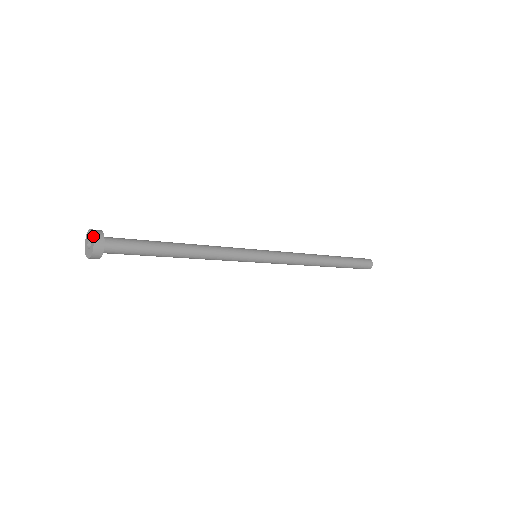
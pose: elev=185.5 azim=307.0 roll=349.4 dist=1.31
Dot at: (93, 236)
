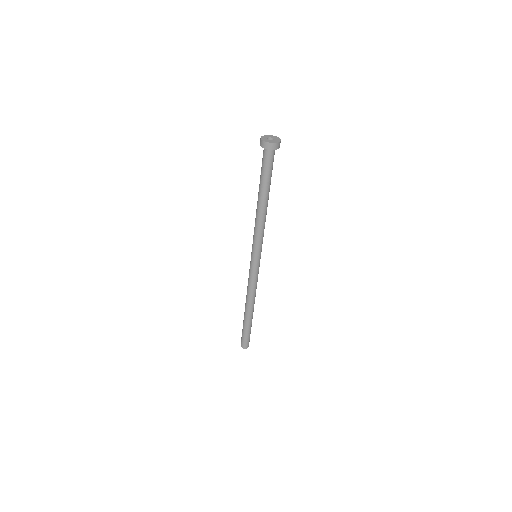
Dot at: occluded
